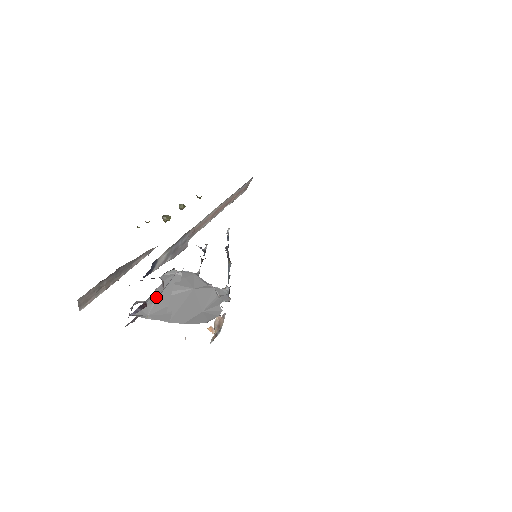
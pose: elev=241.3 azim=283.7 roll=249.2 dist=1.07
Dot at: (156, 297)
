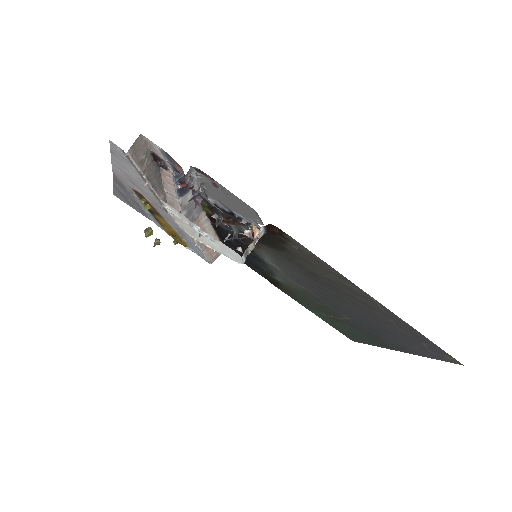
Dot at: (200, 192)
